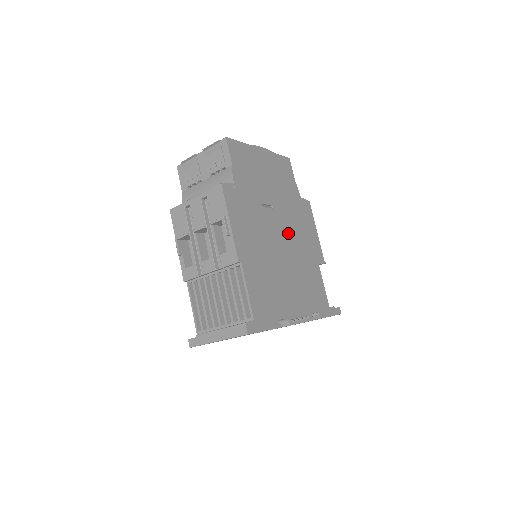
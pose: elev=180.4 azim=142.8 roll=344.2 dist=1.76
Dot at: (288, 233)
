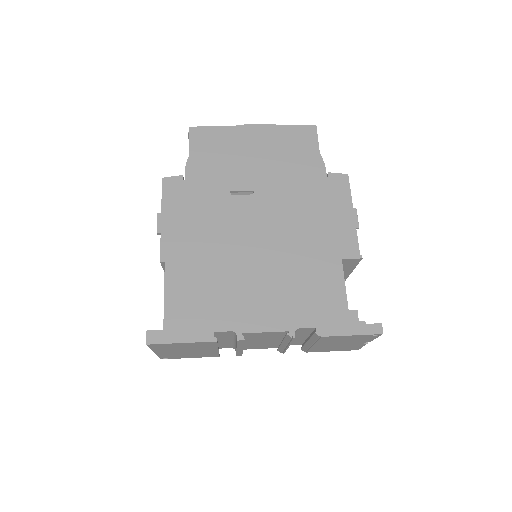
Dot at: (277, 222)
